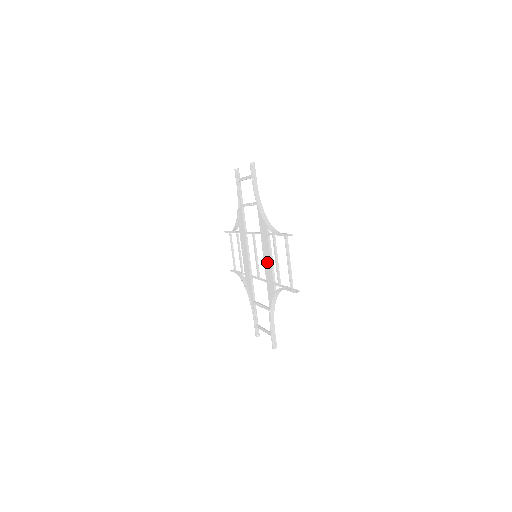
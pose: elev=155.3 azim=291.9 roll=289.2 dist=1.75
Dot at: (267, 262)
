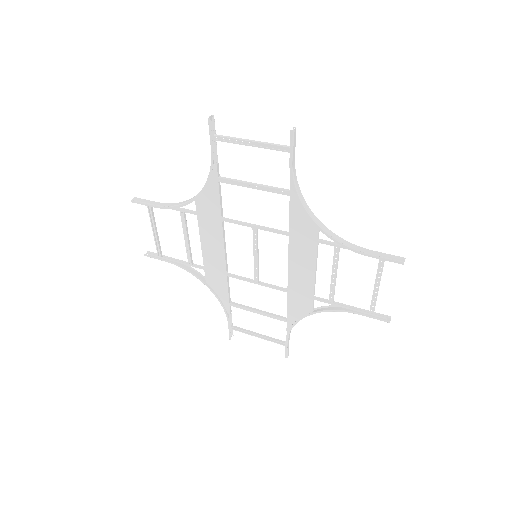
Dot at: (301, 273)
